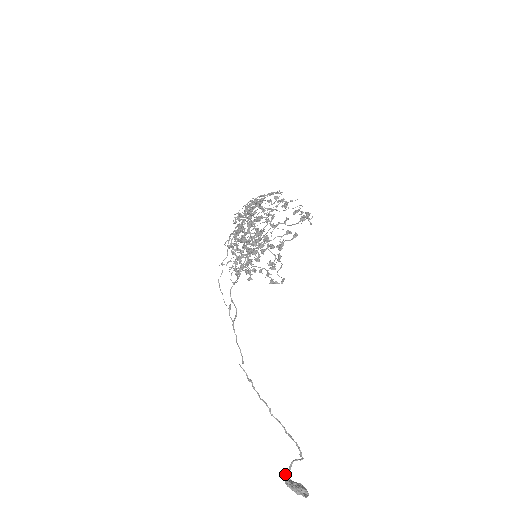
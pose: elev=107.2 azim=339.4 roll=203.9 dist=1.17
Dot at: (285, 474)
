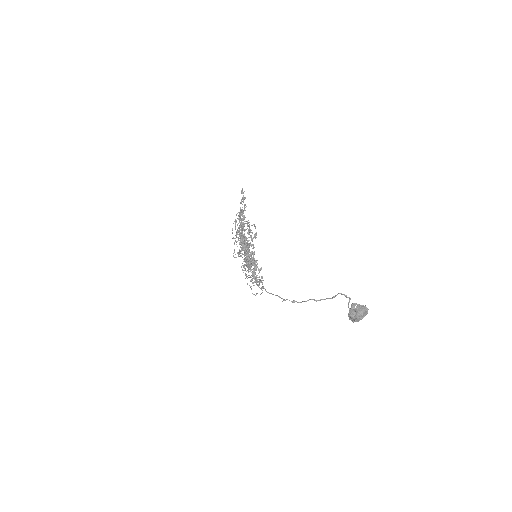
Dot at: (349, 317)
